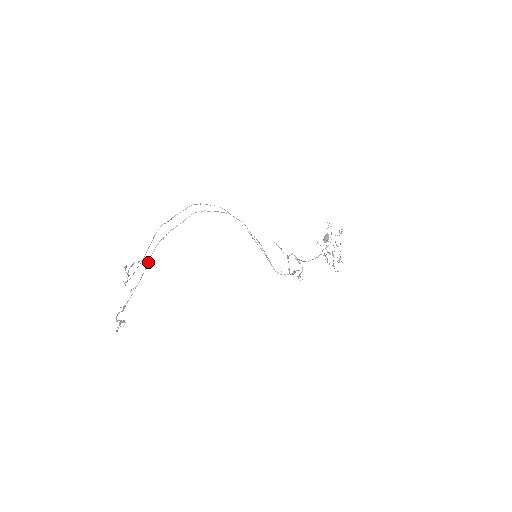
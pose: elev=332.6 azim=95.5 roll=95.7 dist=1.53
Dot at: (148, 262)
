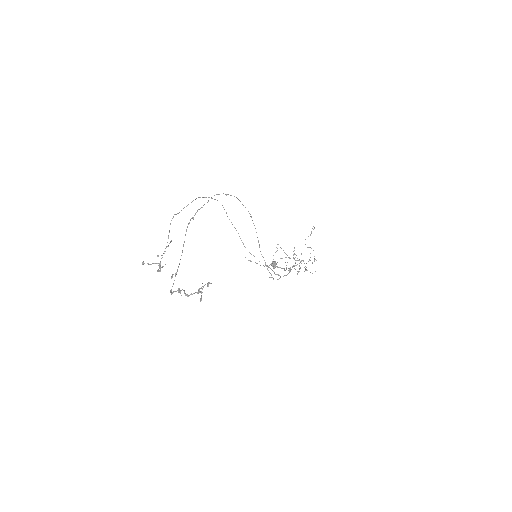
Dot at: occluded
